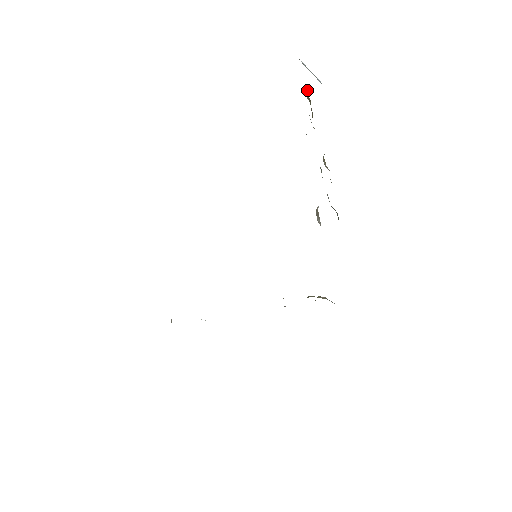
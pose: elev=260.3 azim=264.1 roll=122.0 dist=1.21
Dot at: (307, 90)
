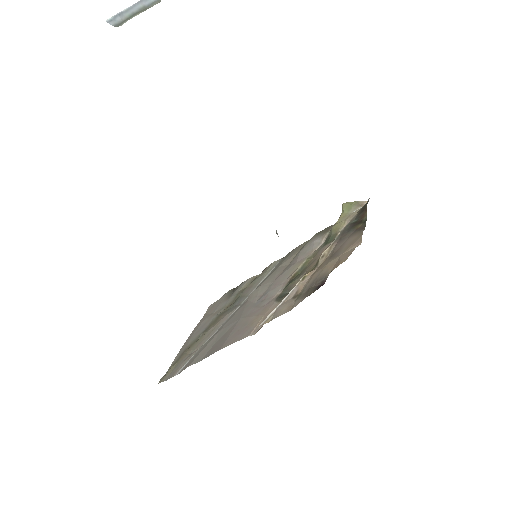
Dot at: occluded
